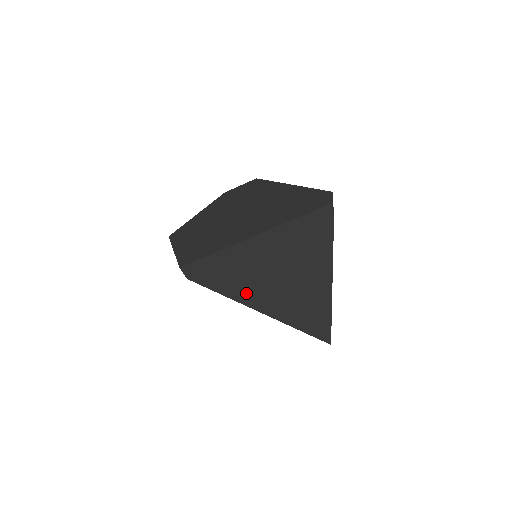
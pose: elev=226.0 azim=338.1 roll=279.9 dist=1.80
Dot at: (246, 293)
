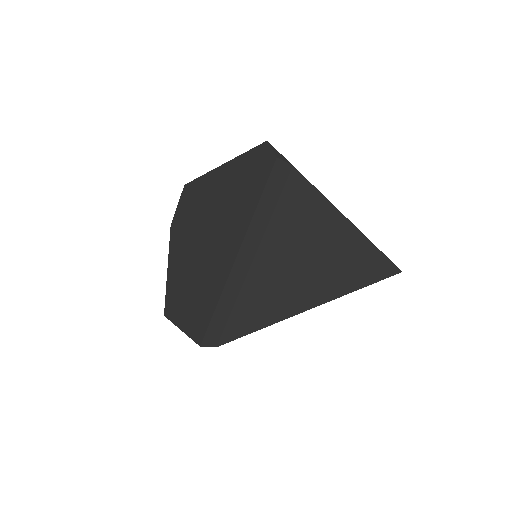
Dot at: (280, 308)
